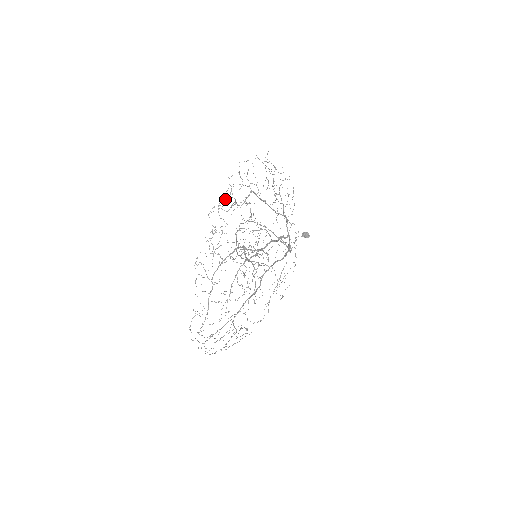
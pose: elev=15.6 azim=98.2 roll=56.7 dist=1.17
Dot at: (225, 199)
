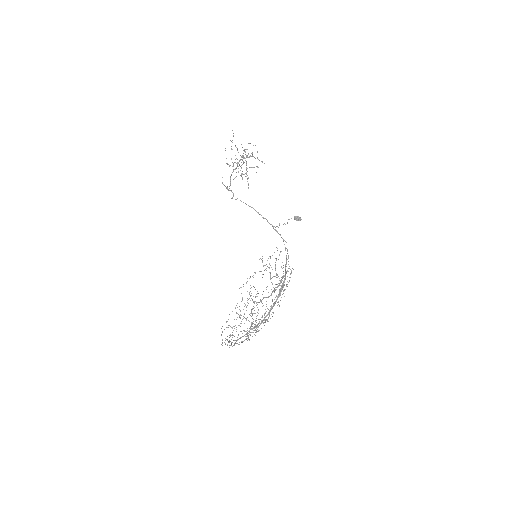
Dot at: occluded
